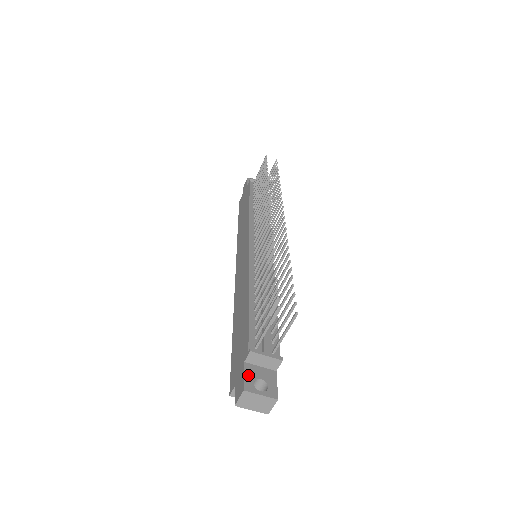
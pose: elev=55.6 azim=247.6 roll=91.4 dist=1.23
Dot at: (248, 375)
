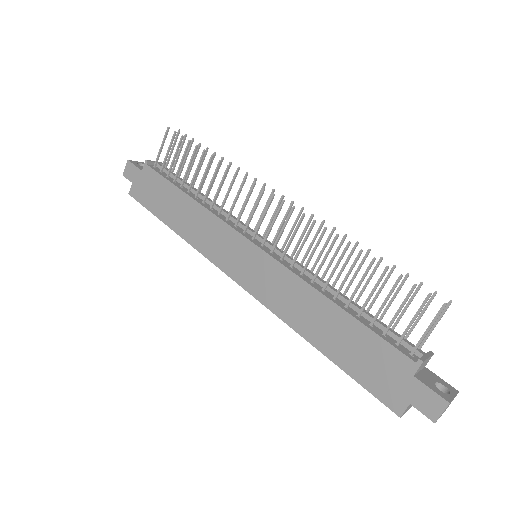
Dot at: (431, 386)
